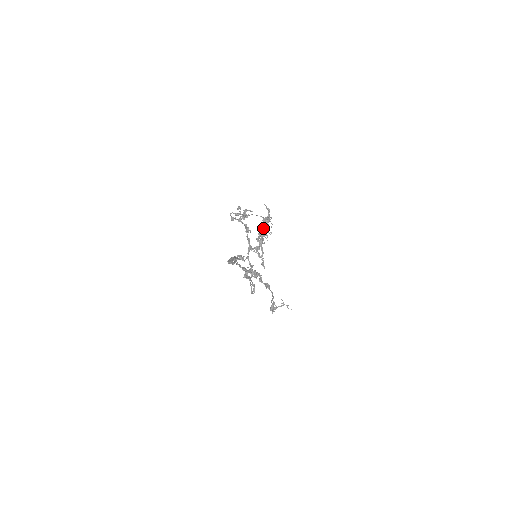
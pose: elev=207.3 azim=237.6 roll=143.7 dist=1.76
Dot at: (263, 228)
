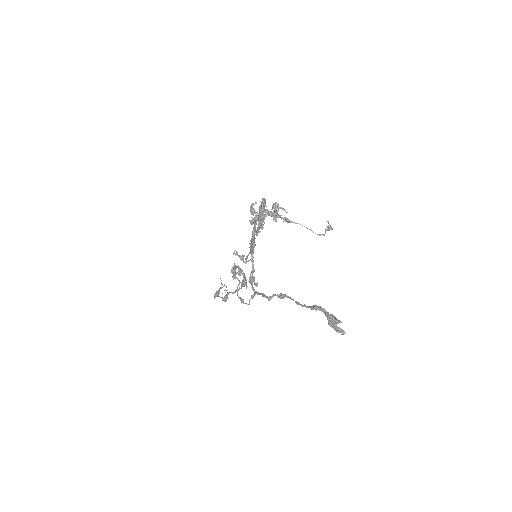
Dot at: occluded
